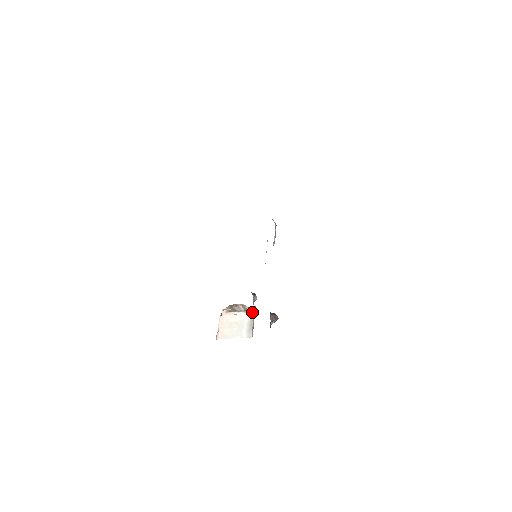
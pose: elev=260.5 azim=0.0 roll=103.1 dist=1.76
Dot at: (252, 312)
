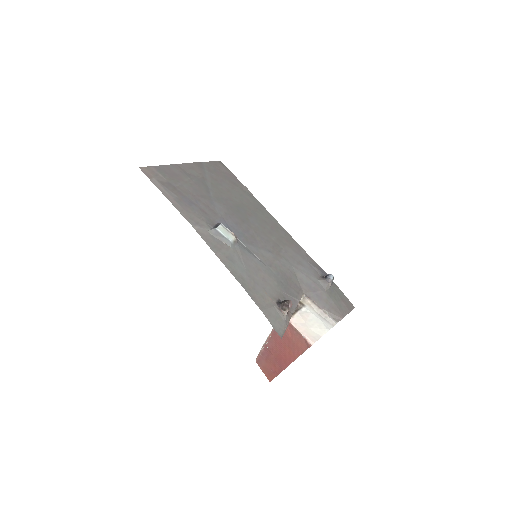
Dot at: (308, 302)
